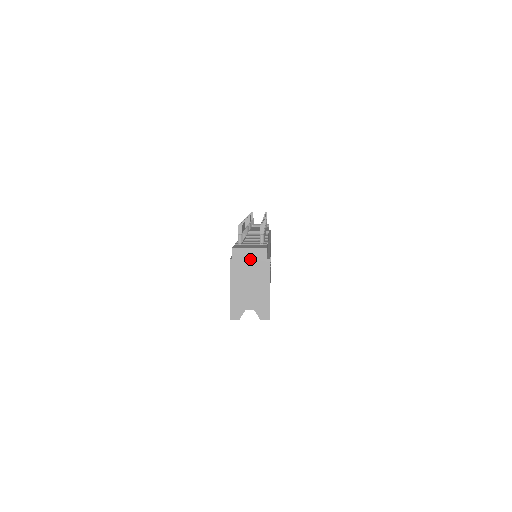
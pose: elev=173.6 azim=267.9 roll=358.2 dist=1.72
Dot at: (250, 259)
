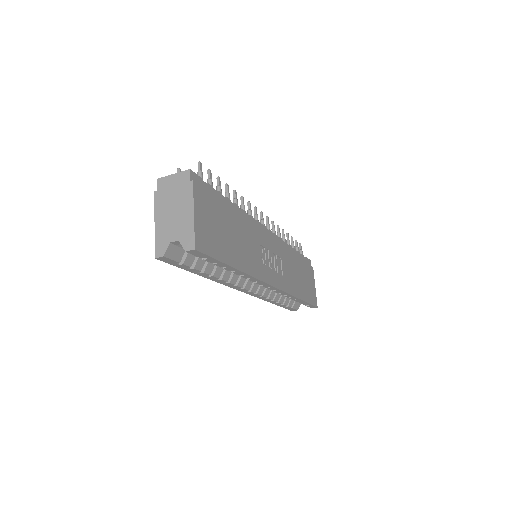
Dot at: (174, 186)
